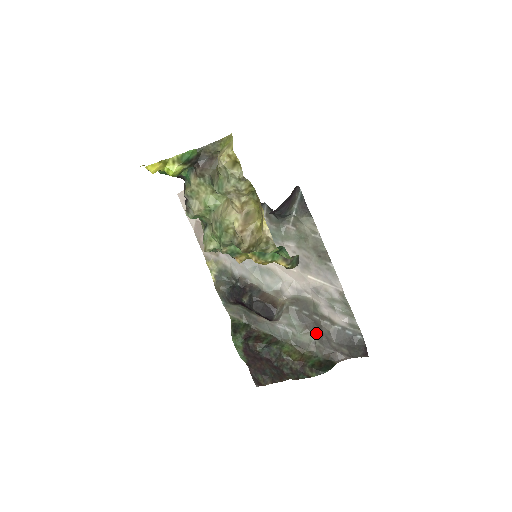
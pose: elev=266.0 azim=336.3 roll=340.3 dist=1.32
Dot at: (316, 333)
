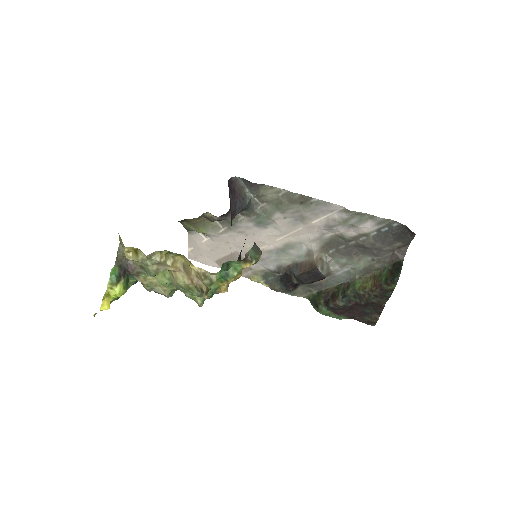
Dot at: (366, 253)
